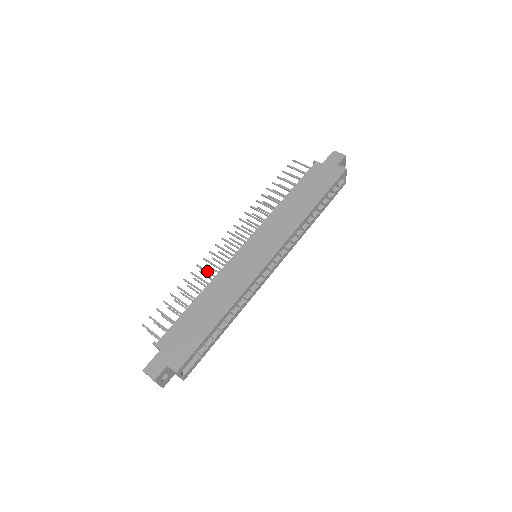
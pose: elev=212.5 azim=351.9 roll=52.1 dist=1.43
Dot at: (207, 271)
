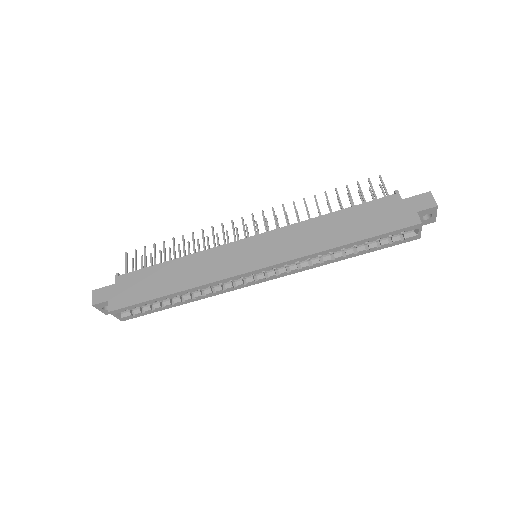
Dot at: (204, 241)
